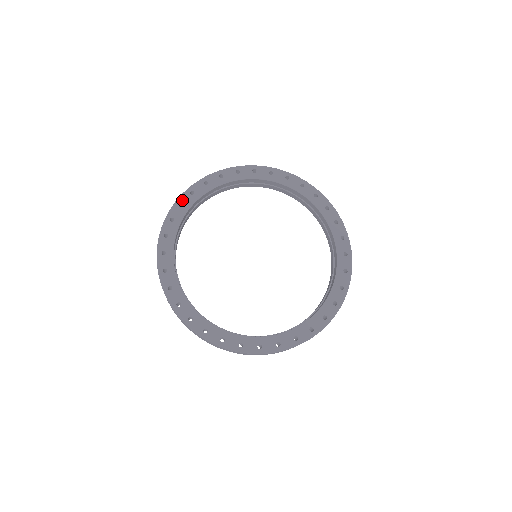
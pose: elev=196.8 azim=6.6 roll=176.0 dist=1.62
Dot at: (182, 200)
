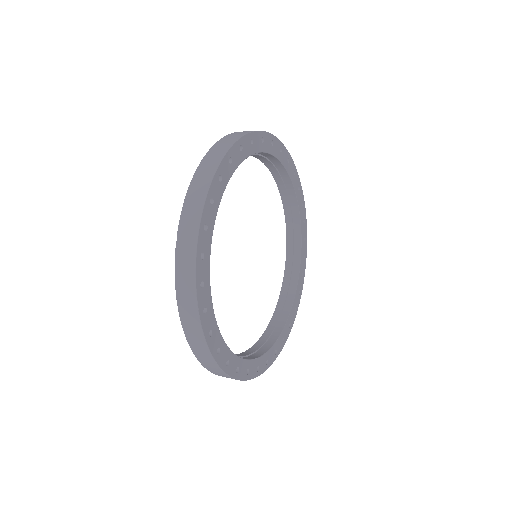
Dot at: (222, 170)
